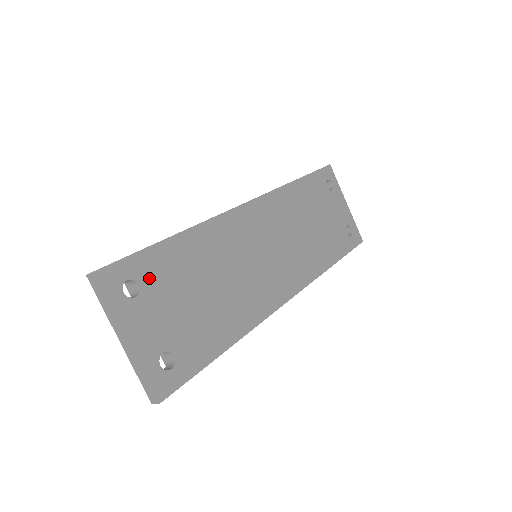
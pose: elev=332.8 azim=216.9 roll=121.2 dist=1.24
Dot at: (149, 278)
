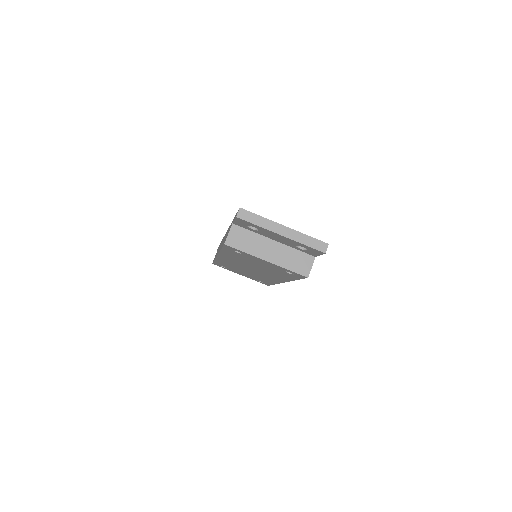
Dot at: occluded
